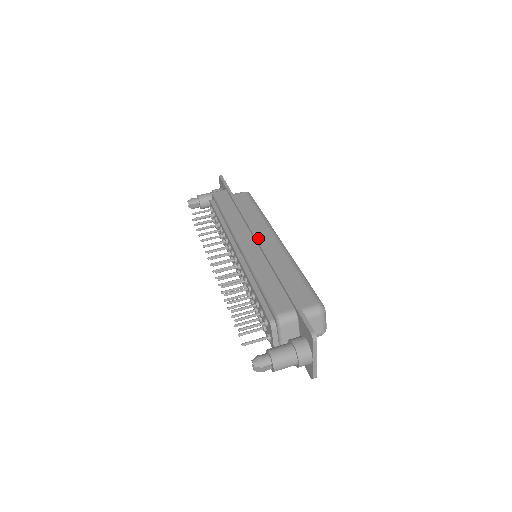
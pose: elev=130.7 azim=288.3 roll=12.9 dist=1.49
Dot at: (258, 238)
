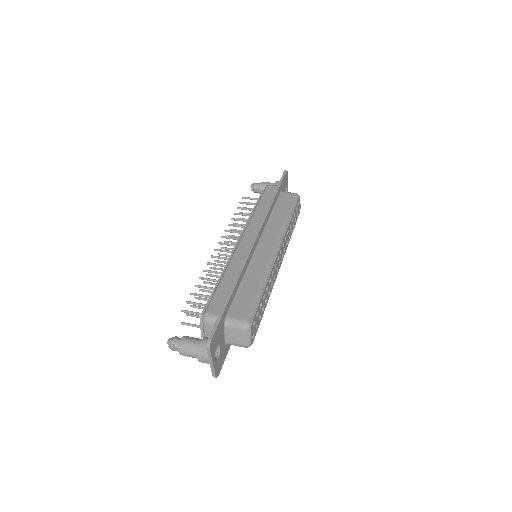
Dot at: (254, 242)
